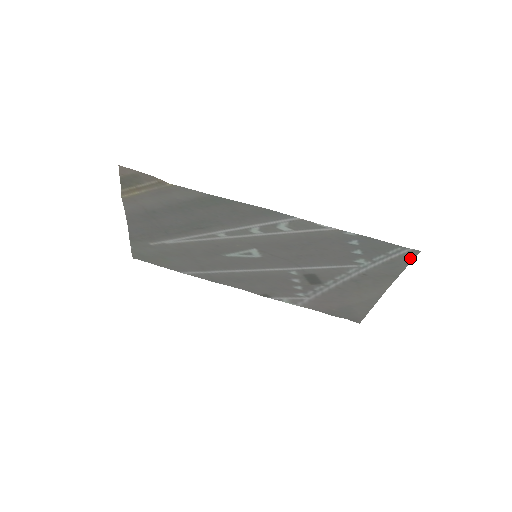
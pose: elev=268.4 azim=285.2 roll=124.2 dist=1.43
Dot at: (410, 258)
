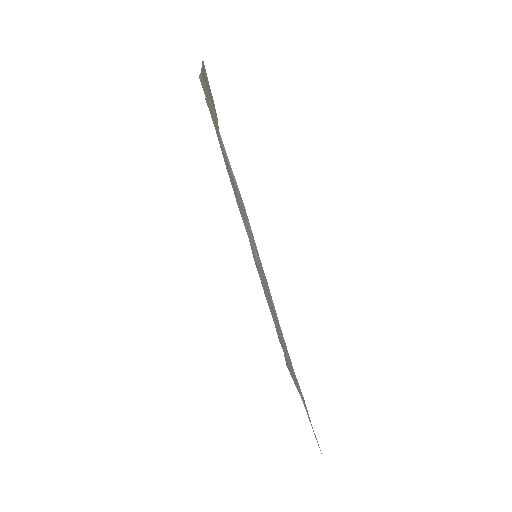
Dot at: occluded
